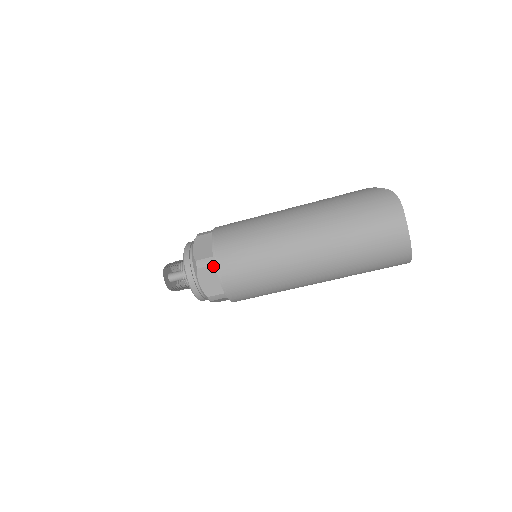
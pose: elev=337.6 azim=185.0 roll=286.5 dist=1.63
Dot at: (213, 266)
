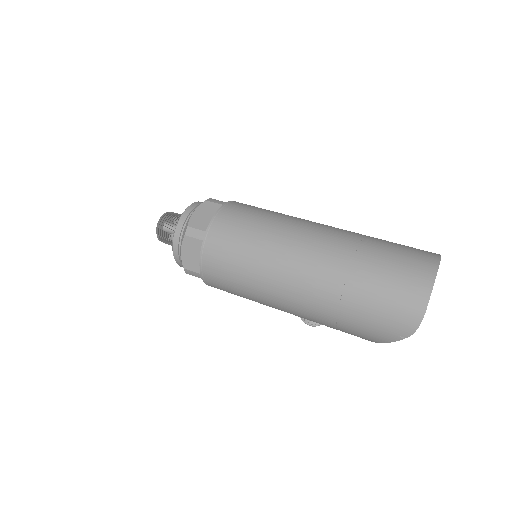
Dot at: (221, 205)
